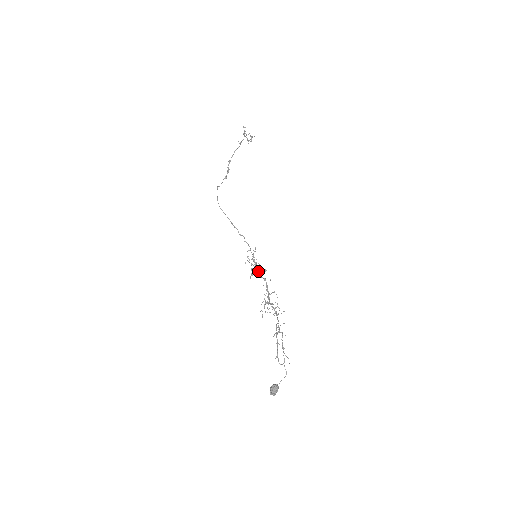
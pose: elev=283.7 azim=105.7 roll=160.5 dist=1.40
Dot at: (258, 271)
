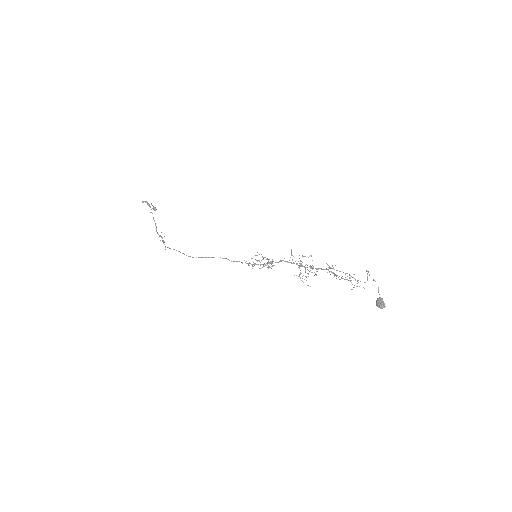
Dot at: occluded
